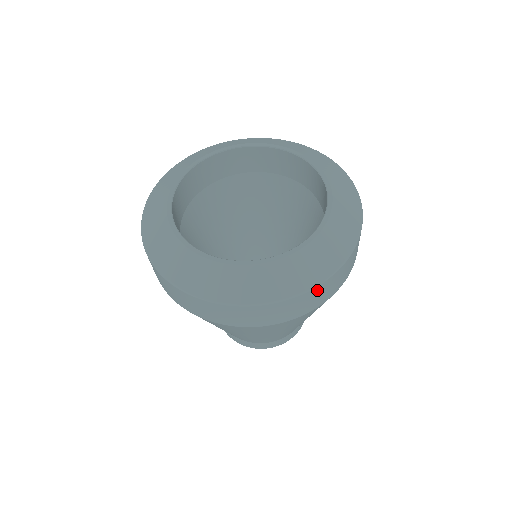
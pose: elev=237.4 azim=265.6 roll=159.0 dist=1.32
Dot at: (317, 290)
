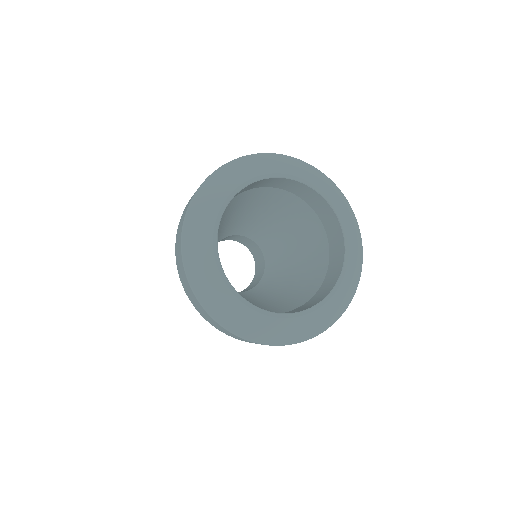
Dot at: occluded
